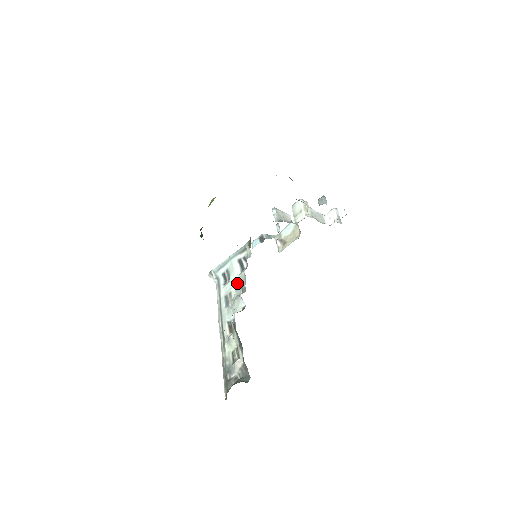
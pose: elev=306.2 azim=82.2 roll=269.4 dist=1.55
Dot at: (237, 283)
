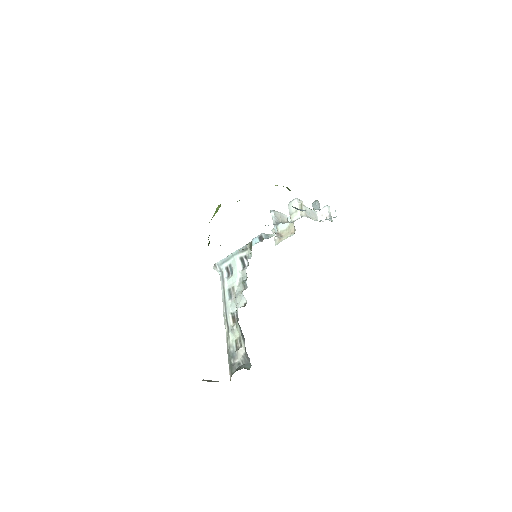
Dot at: (239, 279)
